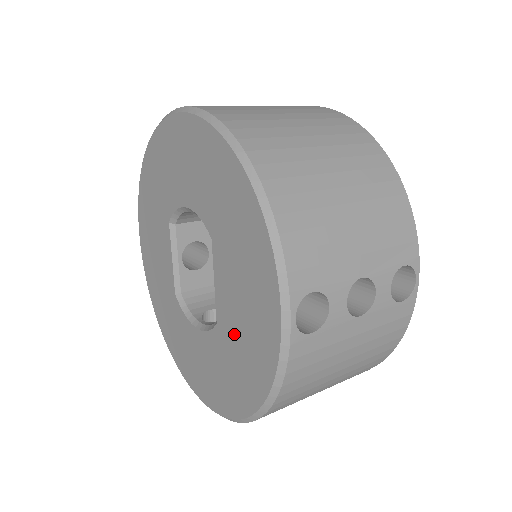
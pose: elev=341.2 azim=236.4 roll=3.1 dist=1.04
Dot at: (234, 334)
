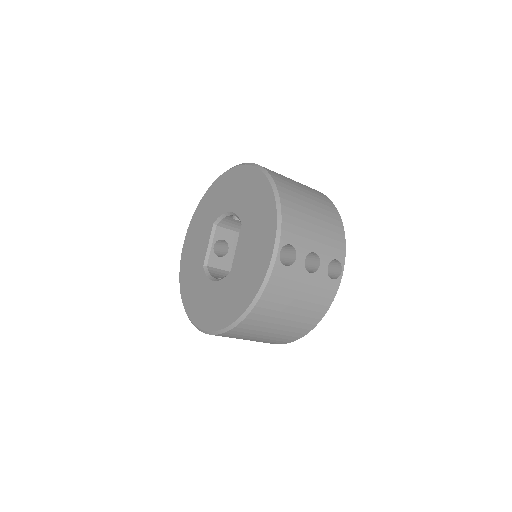
Dot at: (241, 272)
